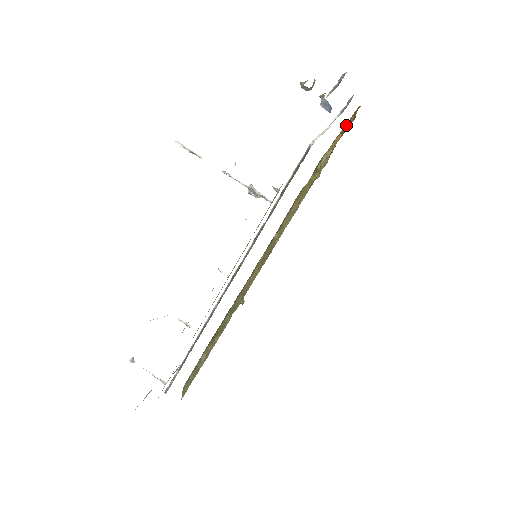
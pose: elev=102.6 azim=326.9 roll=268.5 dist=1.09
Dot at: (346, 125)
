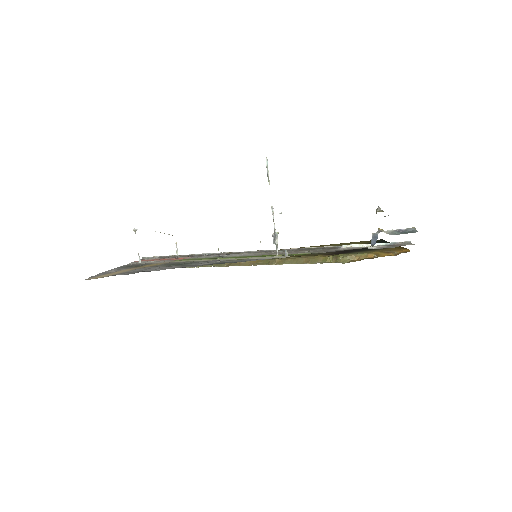
Dot at: (387, 252)
